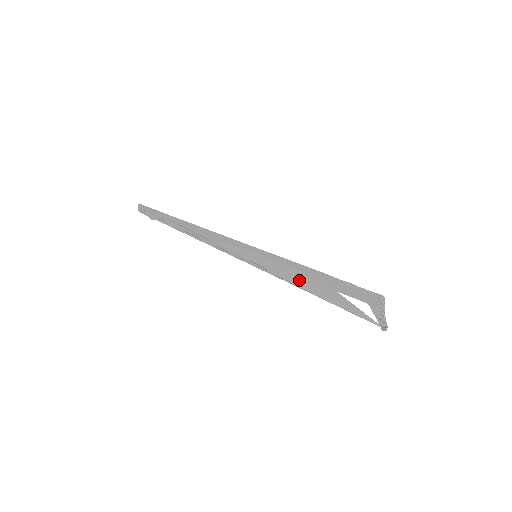
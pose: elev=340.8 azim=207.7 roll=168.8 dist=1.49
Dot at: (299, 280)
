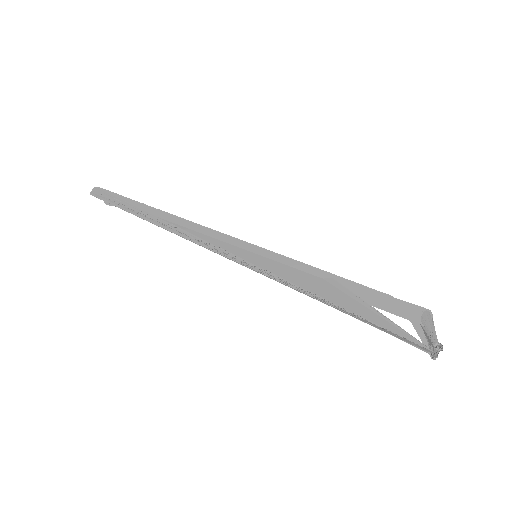
Dot at: (315, 287)
